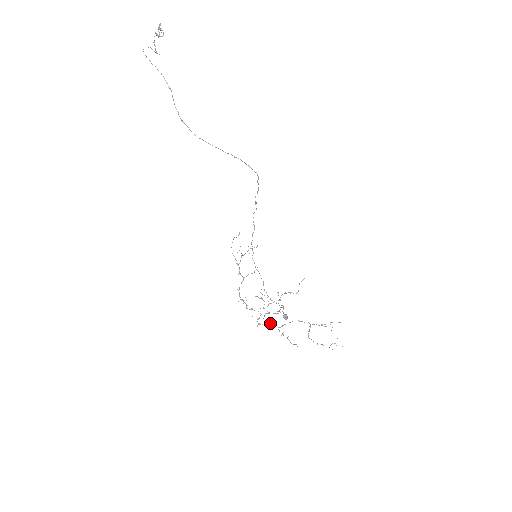
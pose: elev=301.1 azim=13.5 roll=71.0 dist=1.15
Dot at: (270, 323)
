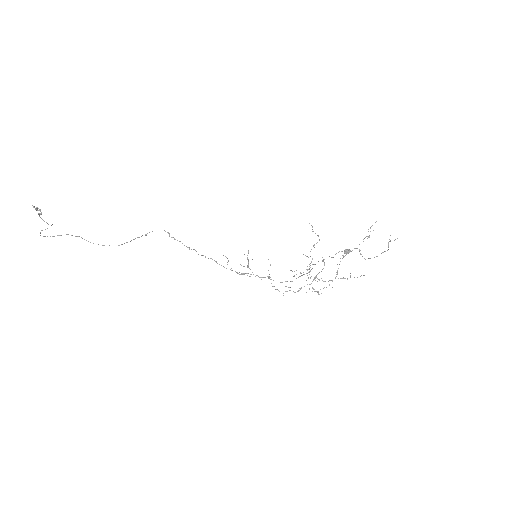
Dot at: occluded
